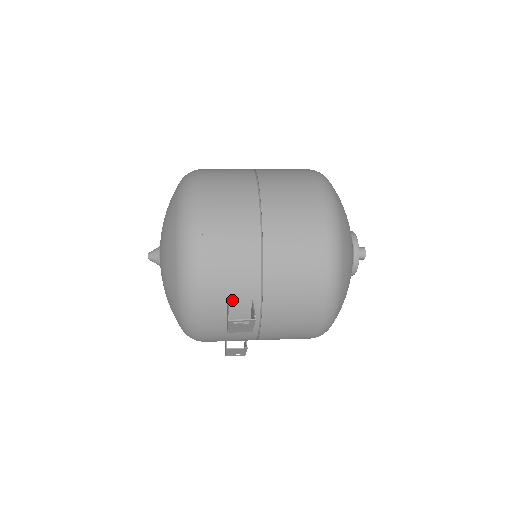
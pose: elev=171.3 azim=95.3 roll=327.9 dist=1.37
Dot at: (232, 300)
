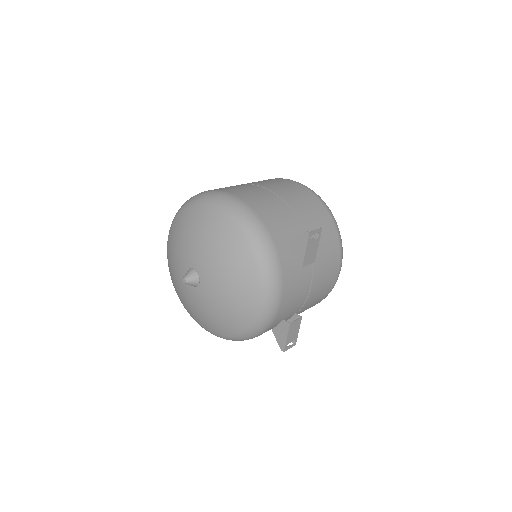
Dot at: (291, 240)
